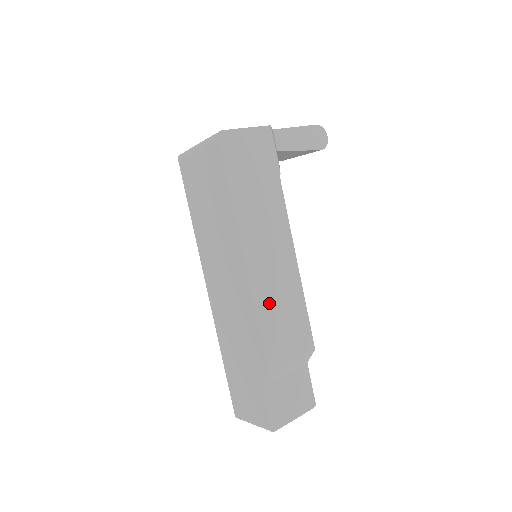
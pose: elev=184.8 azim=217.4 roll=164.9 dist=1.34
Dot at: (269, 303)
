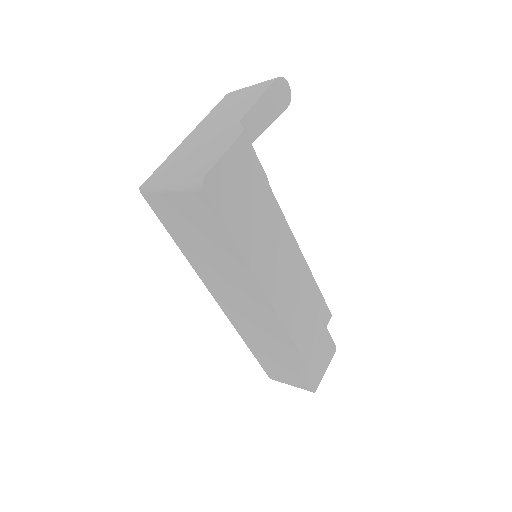
Dot at: (293, 311)
